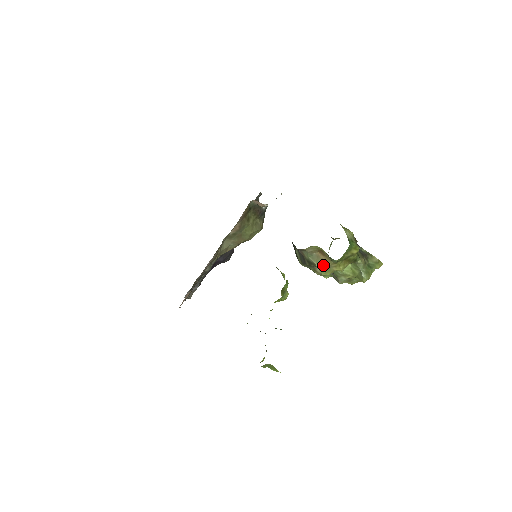
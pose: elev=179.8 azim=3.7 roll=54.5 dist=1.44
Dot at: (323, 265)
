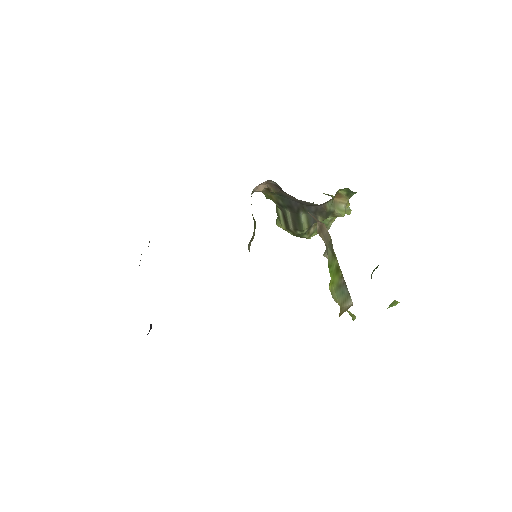
Dot at: (342, 207)
